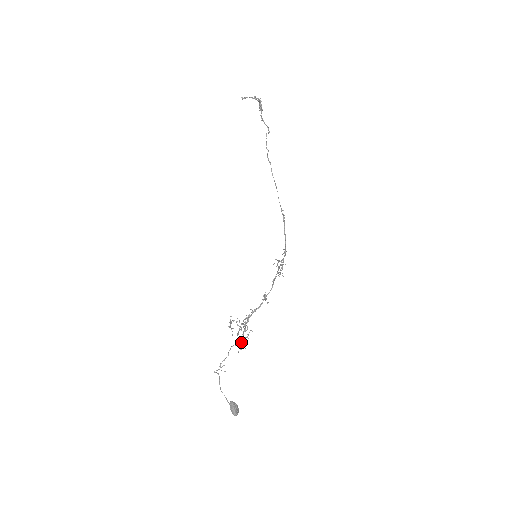
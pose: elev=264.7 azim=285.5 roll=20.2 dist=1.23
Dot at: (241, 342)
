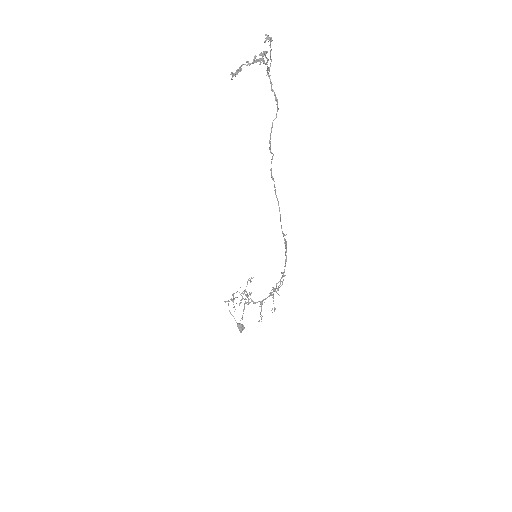
Dot at: (243, 310)
